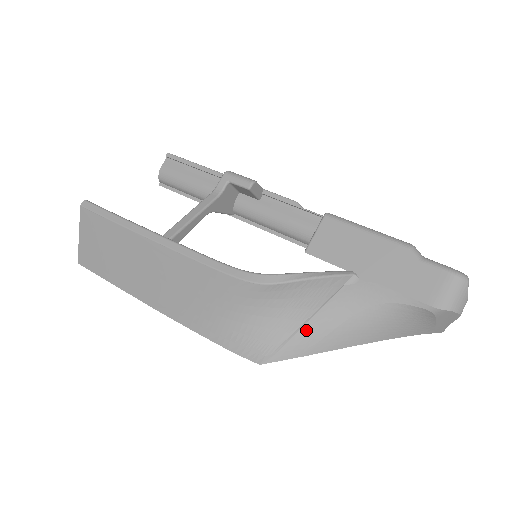
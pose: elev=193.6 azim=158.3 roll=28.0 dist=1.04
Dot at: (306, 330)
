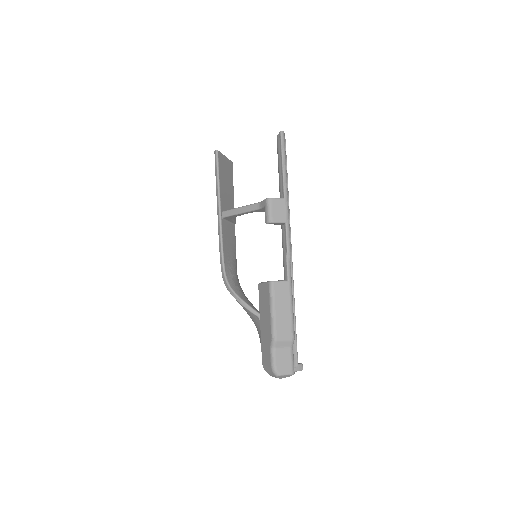
Dot at: (245, 308)
